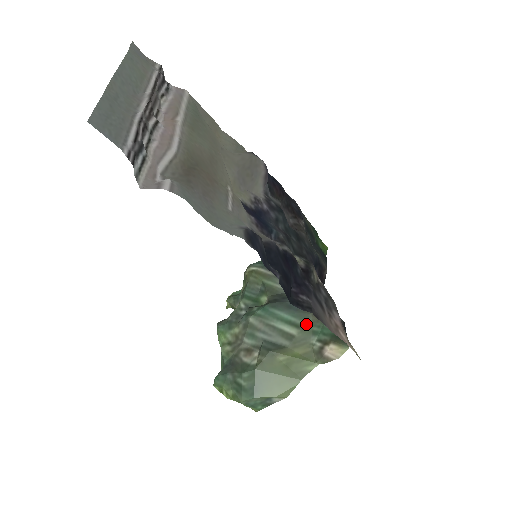
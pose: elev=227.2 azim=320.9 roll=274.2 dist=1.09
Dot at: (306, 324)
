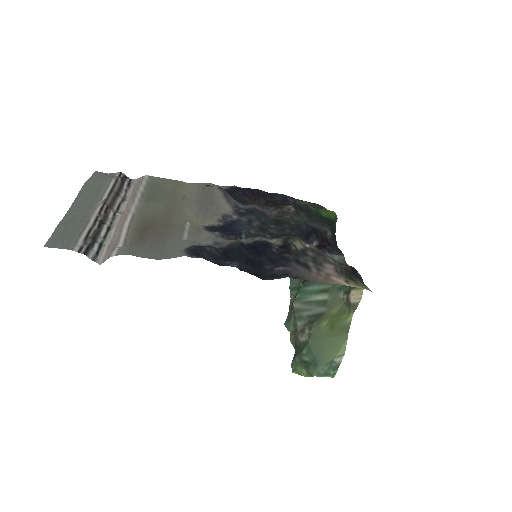
Dot at: (331, 285)
